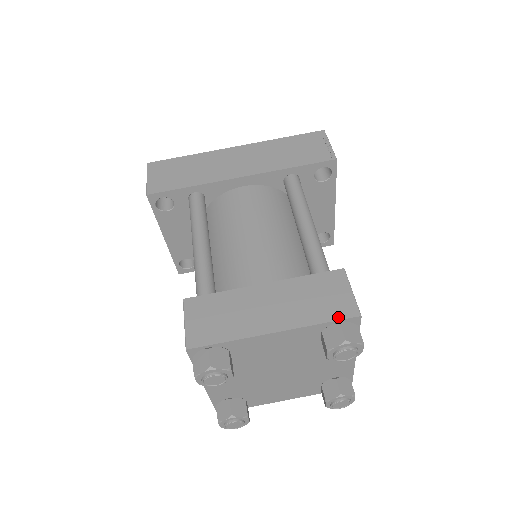
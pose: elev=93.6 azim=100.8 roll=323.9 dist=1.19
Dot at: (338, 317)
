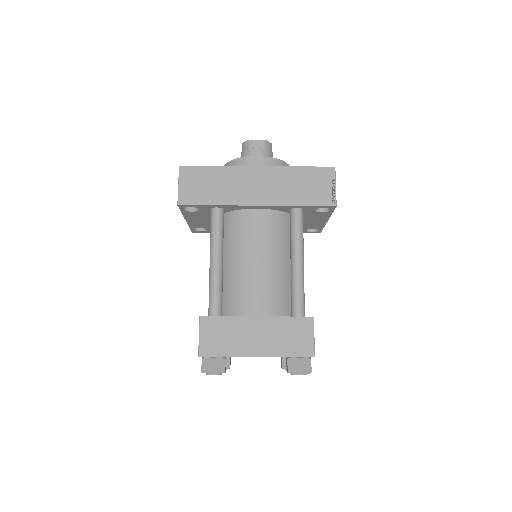
Dot at: (300, 355)
